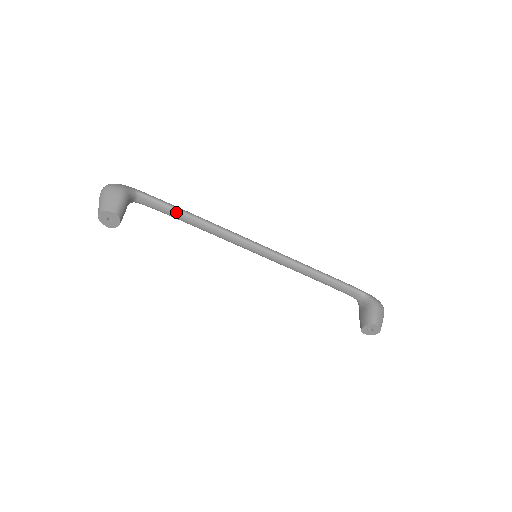
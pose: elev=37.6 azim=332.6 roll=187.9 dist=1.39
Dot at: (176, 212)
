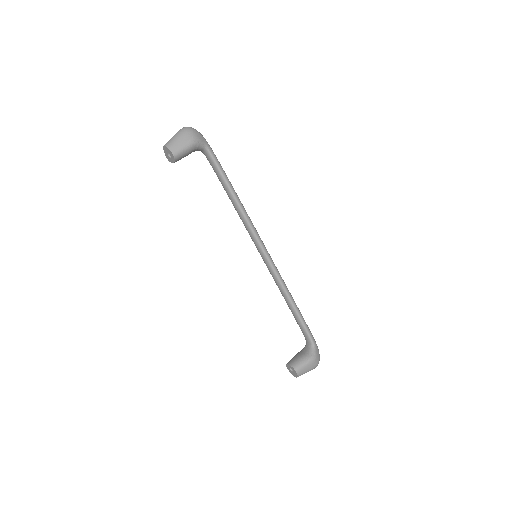
Dot at: (224, 182)
